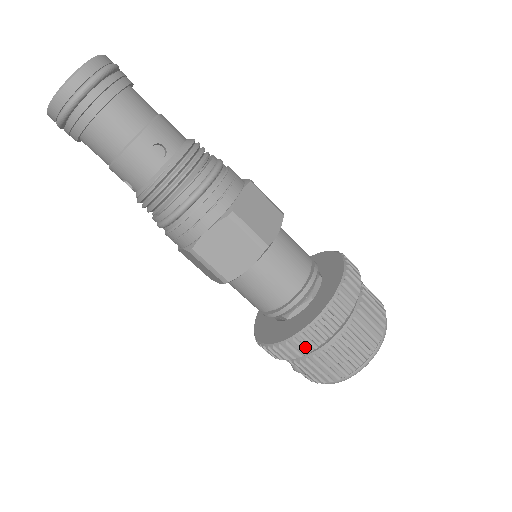
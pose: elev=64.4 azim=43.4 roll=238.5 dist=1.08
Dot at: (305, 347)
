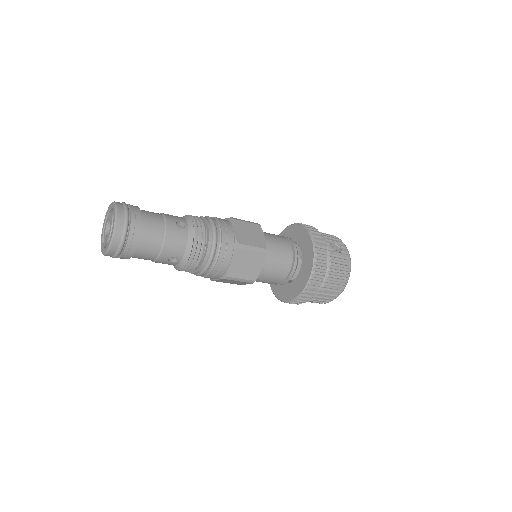
Dot at: occluded
